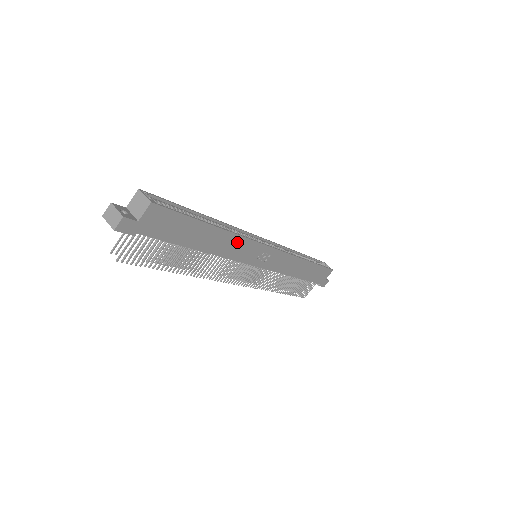
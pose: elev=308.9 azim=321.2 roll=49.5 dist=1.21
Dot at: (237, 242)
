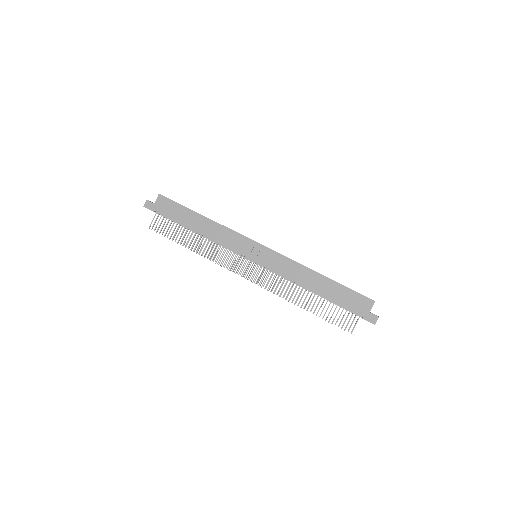
Dot at: (224, 231)
